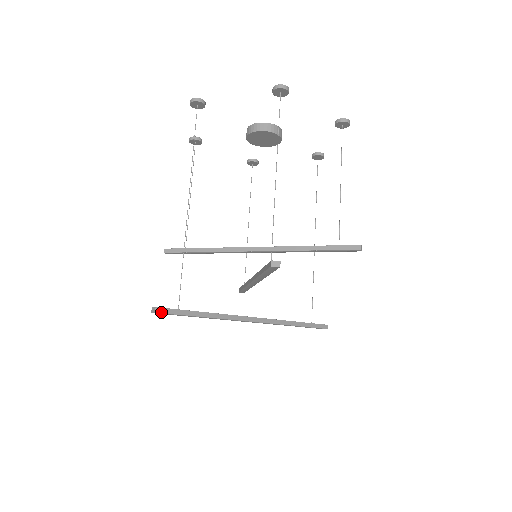
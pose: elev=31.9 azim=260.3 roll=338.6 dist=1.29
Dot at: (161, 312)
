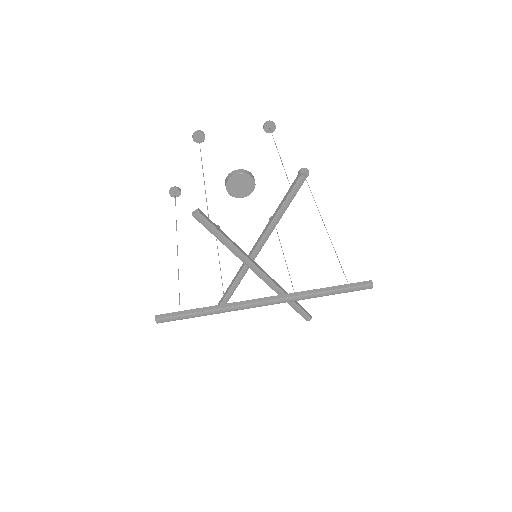
Dot at: (161, 317)
